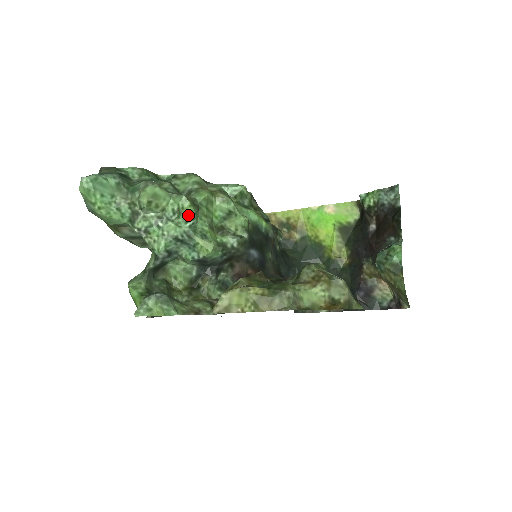
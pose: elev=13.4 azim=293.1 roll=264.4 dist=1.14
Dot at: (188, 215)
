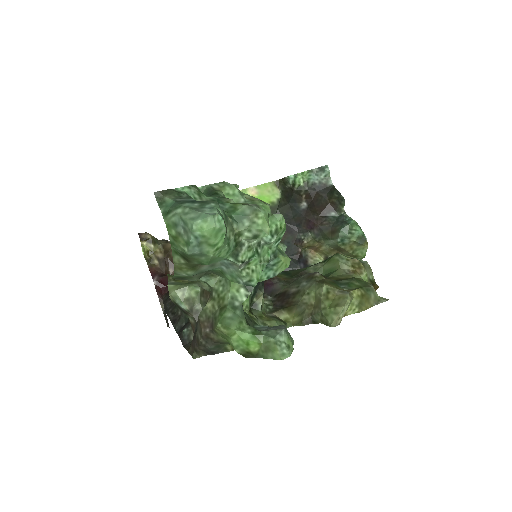
Dot at: (281, 234)
